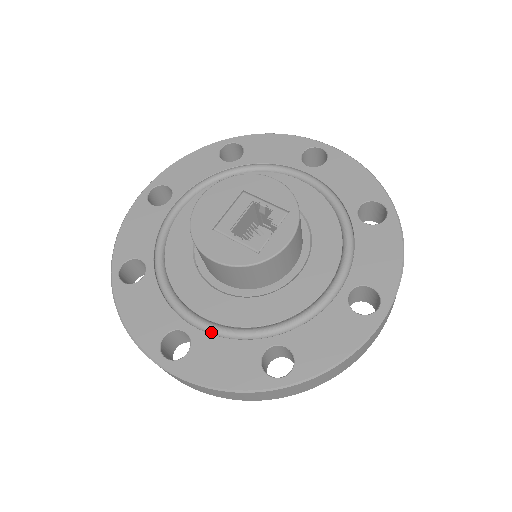
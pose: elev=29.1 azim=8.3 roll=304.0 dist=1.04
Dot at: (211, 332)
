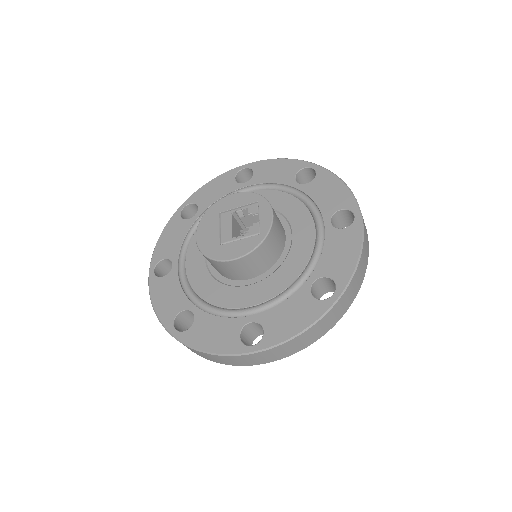
Dot at: (268, 308)
